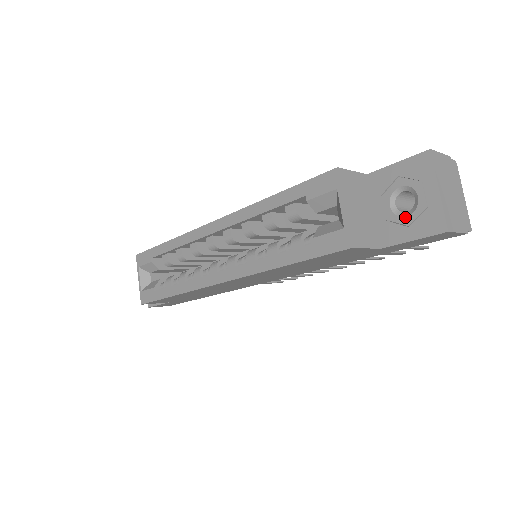
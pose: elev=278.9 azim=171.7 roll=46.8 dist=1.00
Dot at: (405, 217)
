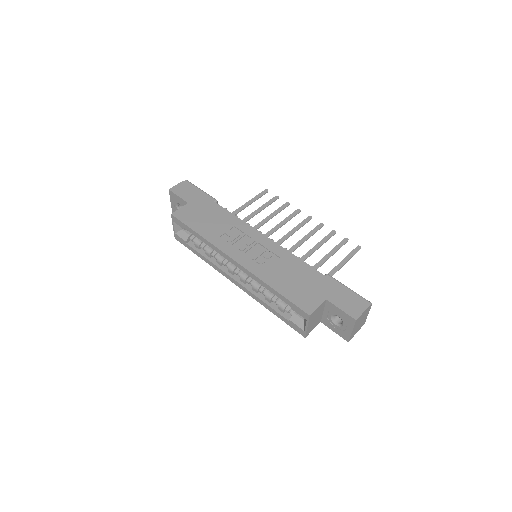
Dot at: (335, 325)
